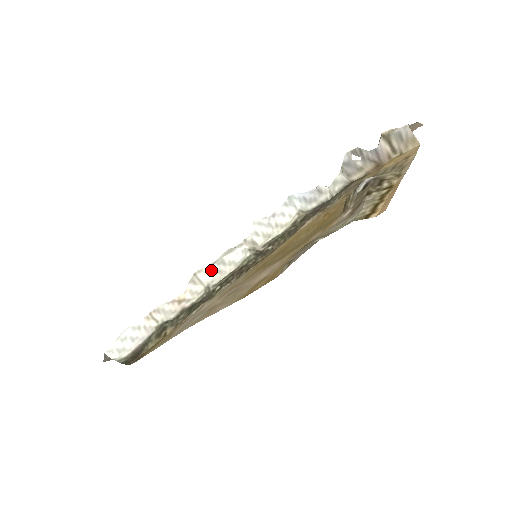
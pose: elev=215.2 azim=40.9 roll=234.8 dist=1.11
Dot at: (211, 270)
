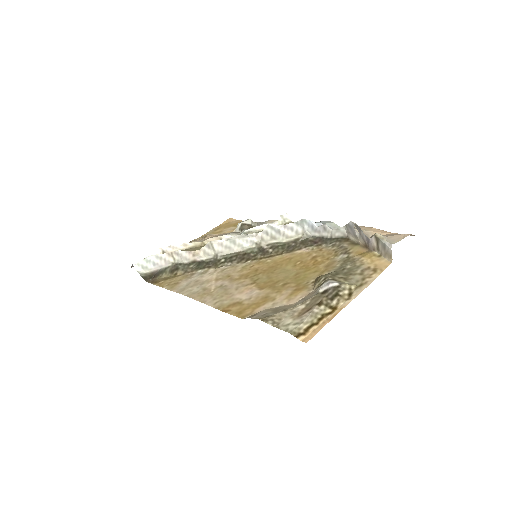
Dot at: (224, 244)
